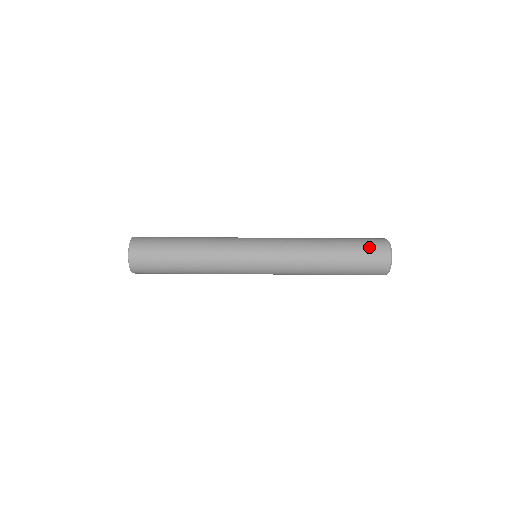
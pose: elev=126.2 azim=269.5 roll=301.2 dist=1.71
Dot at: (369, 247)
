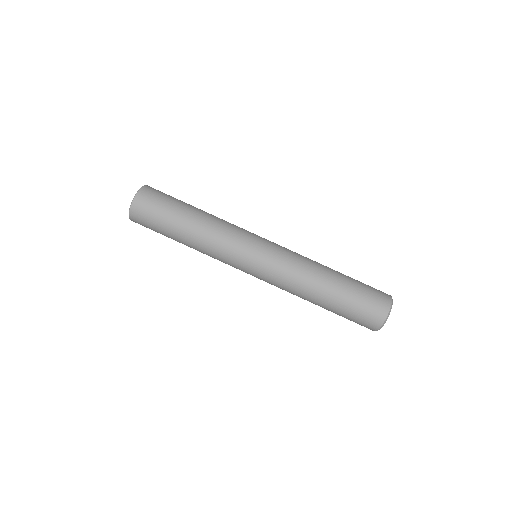
Dot at: (357, 321)
